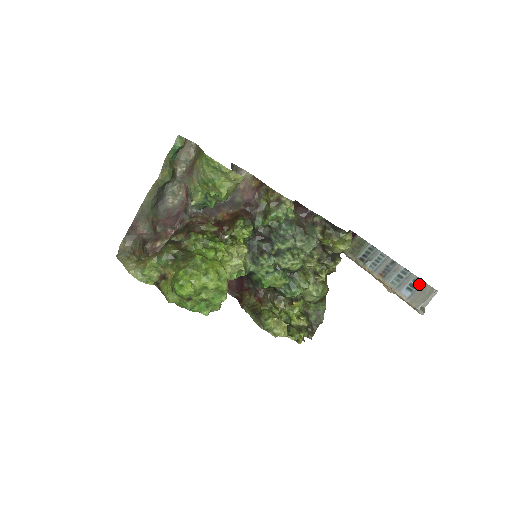
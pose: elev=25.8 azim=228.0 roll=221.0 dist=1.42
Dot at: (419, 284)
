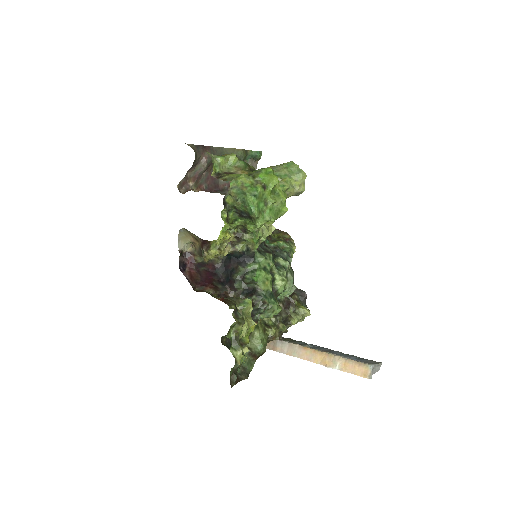
Dot at: (365, 359)
